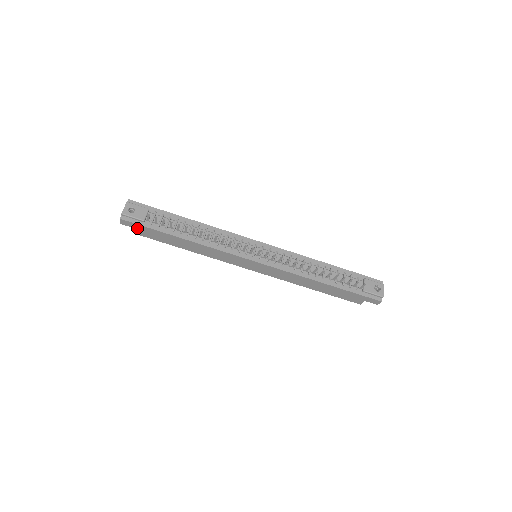
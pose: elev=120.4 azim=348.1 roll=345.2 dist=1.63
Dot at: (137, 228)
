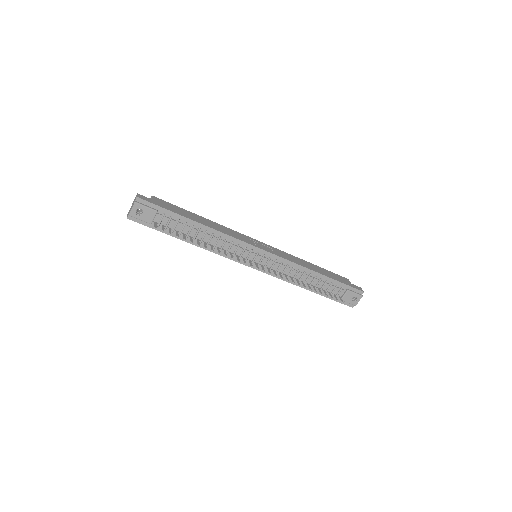
Dot at: occluded
